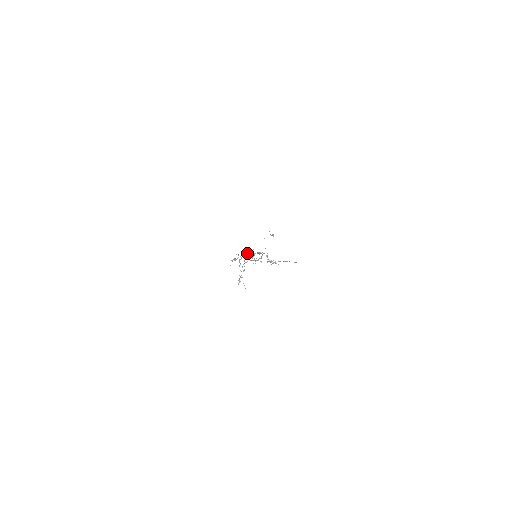
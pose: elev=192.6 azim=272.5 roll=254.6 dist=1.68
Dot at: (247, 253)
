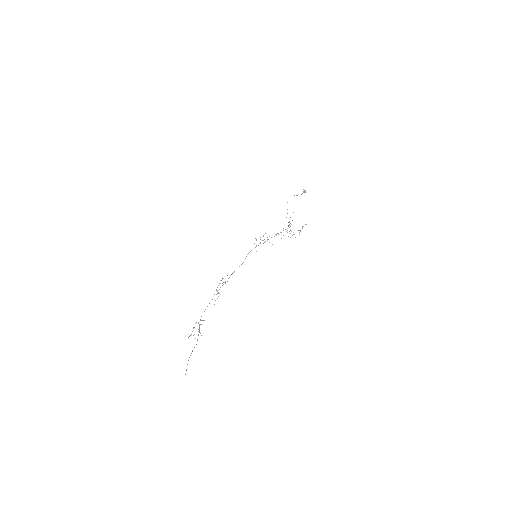
Dot at: occluded
